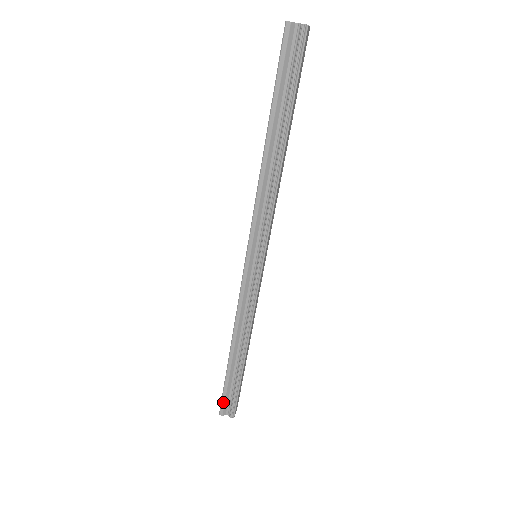
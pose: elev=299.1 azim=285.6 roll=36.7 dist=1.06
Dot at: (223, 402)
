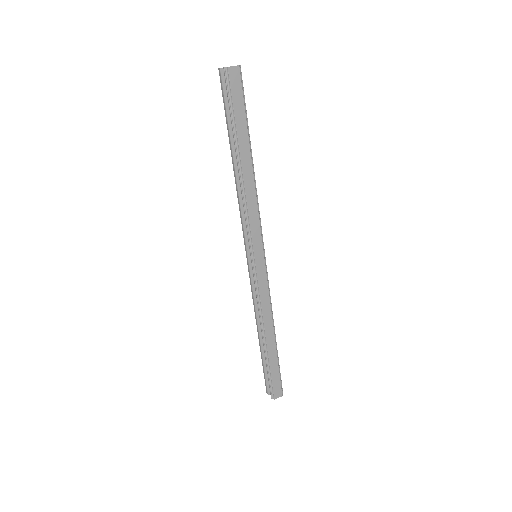
Dot at: (265, 382)
